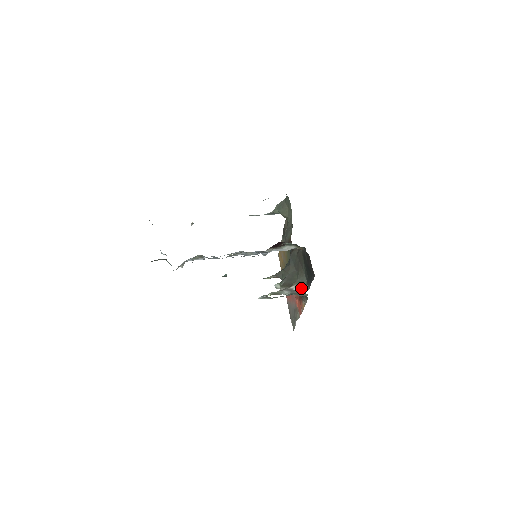
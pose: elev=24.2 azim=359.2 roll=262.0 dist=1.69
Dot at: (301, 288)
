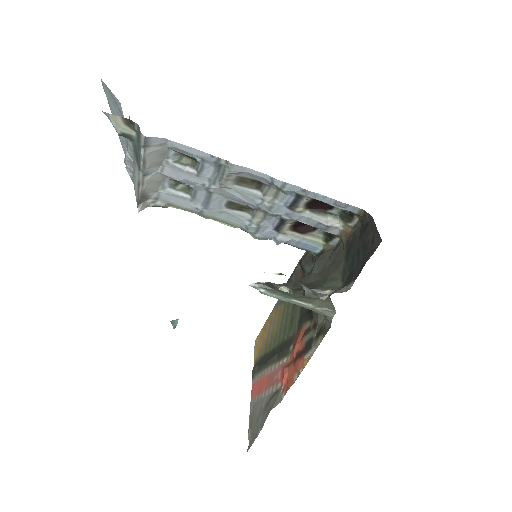
Dot at: (331, 292)
